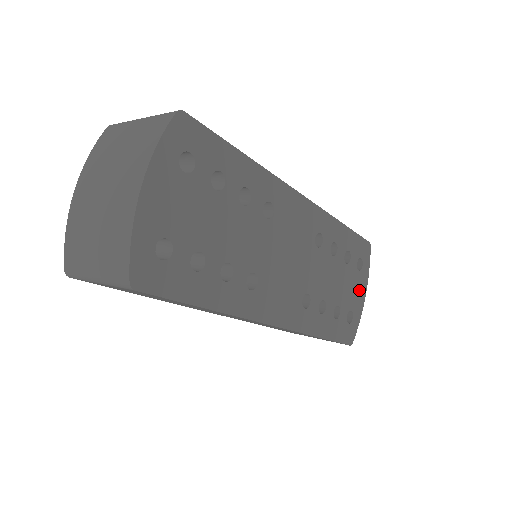
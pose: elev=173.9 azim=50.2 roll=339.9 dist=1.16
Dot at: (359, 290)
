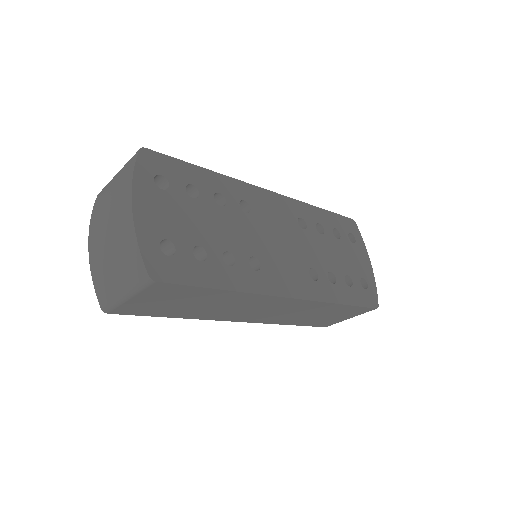
Dot at: (362, 260)
